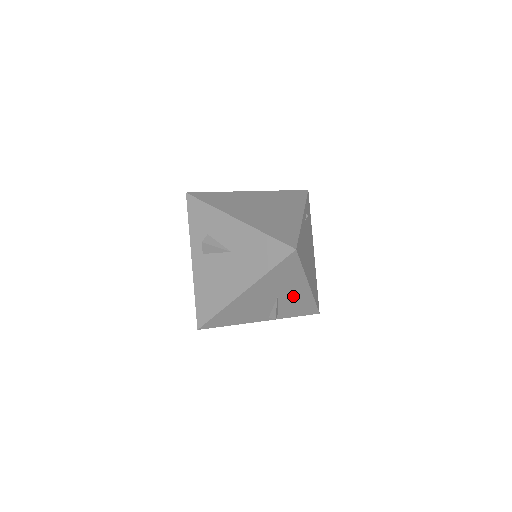
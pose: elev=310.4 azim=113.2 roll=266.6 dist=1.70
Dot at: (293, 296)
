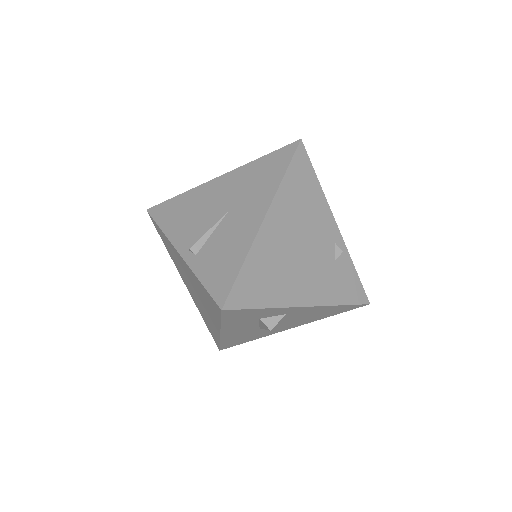
Dot at: (238, 226)
